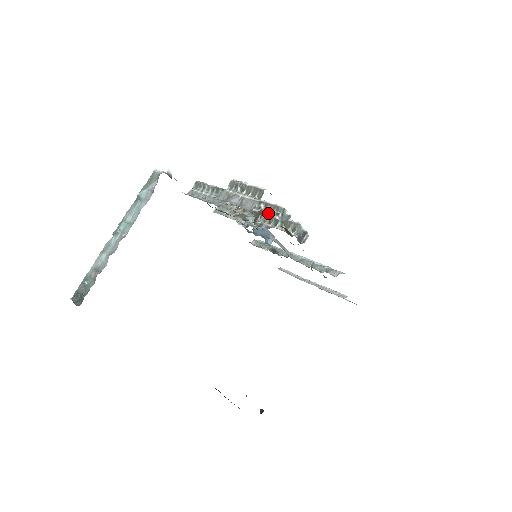
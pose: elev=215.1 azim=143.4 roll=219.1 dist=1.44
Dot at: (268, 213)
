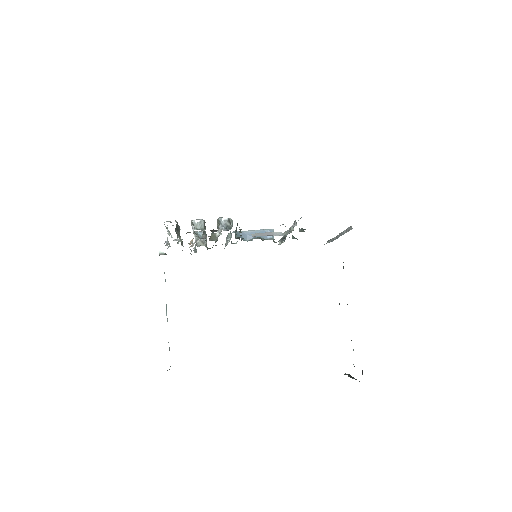
Dot at: (193, 231)
